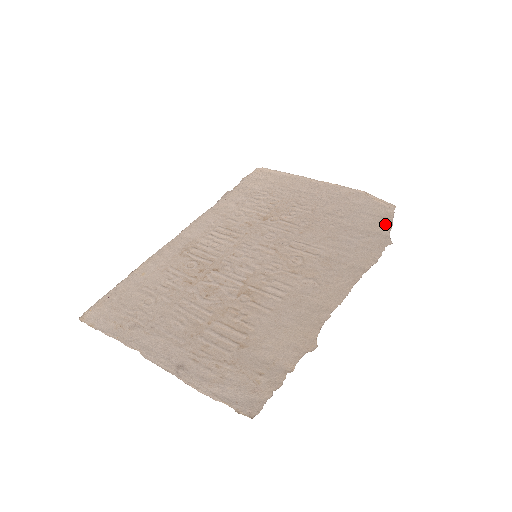
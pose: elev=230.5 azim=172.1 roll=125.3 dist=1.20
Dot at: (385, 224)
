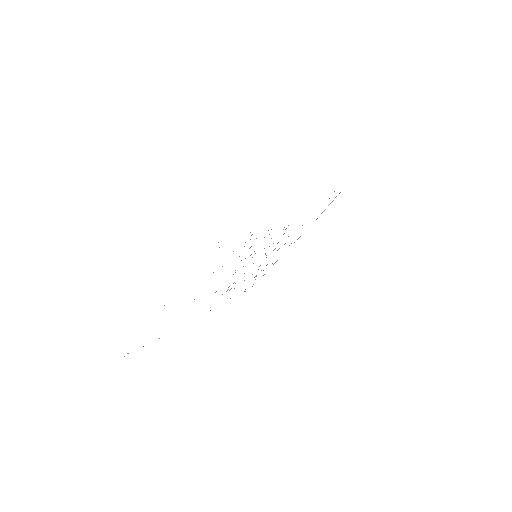
Dot at: occluded
